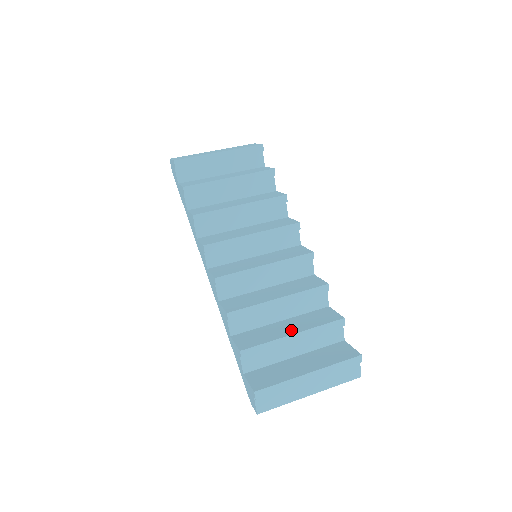
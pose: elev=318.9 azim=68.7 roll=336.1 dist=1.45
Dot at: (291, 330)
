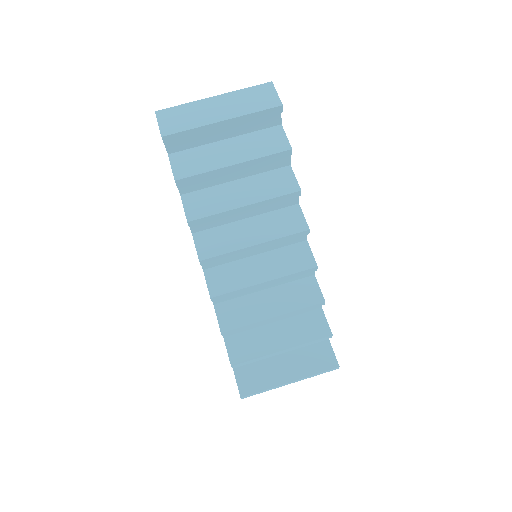
Dot at: (280, 343)
